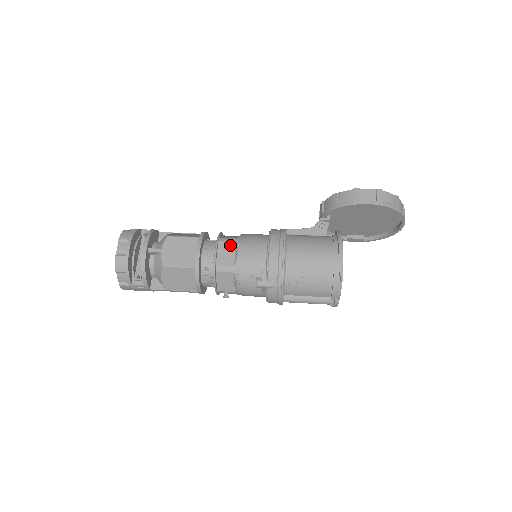
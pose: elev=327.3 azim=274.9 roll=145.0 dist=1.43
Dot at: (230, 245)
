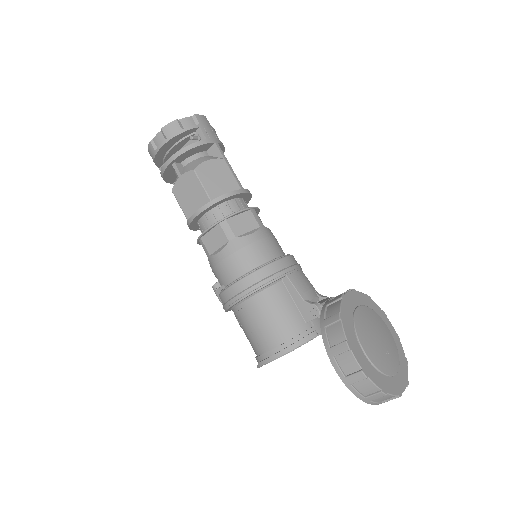
Dot at: (223, 237)
